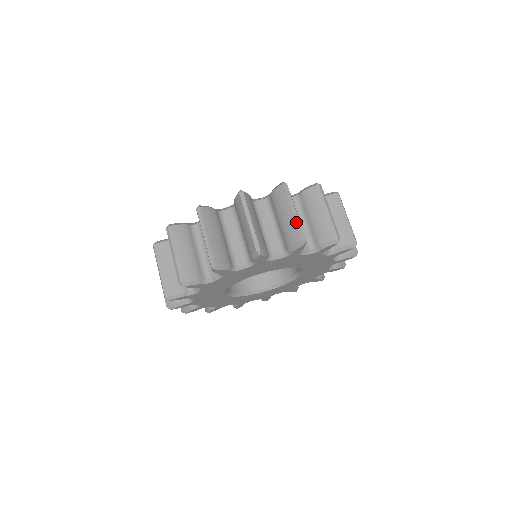
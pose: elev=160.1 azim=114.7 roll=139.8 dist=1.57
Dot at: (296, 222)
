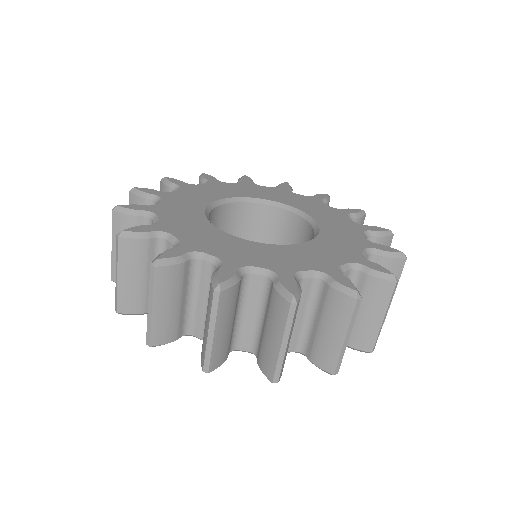
Dot at: occluded
